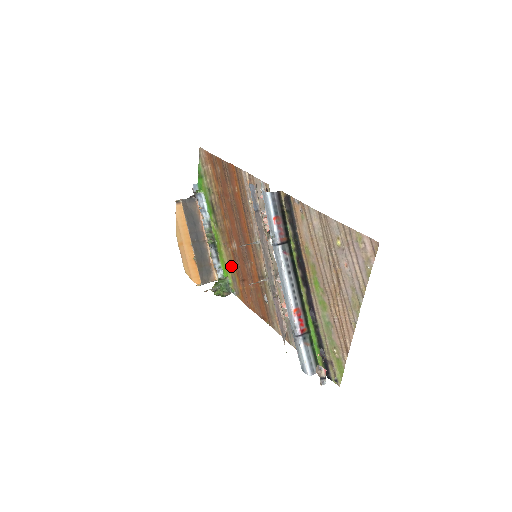
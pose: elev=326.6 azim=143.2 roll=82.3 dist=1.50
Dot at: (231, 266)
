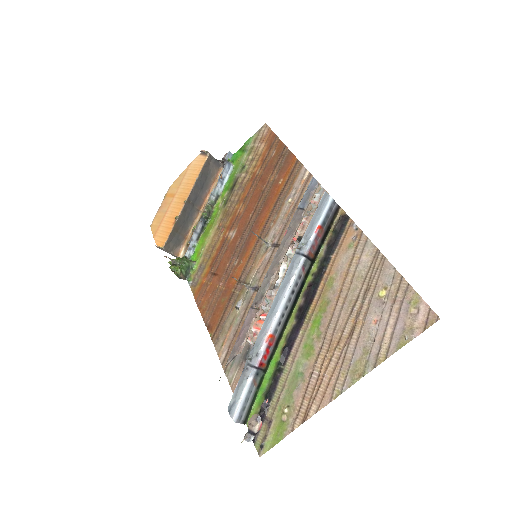
Dot at: (209, 252)
